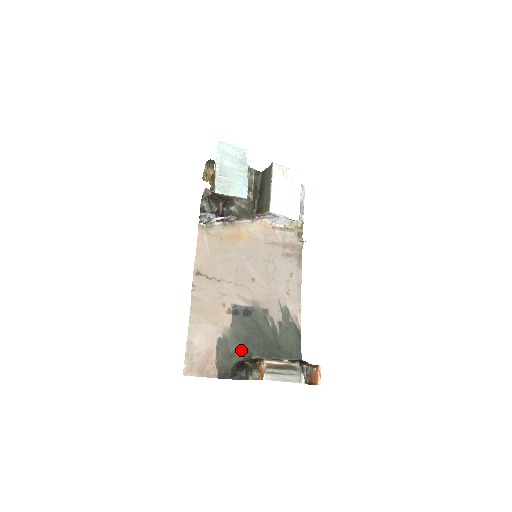
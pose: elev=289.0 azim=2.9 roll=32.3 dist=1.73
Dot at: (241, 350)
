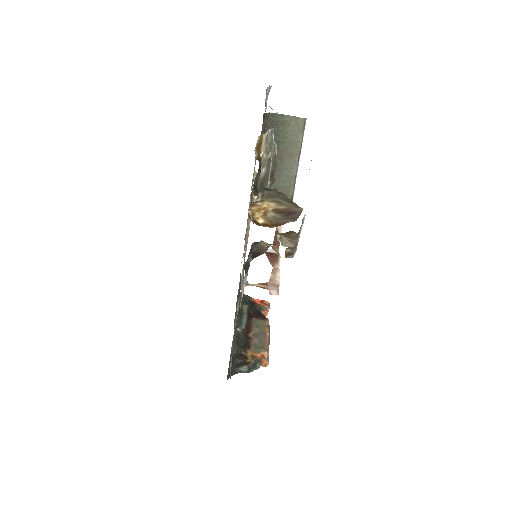
Dot at: occluded
